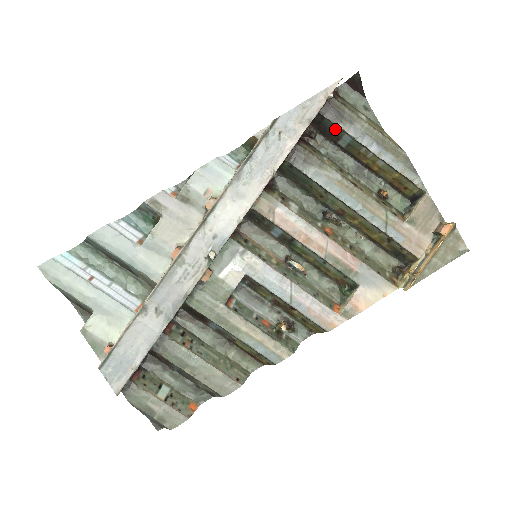
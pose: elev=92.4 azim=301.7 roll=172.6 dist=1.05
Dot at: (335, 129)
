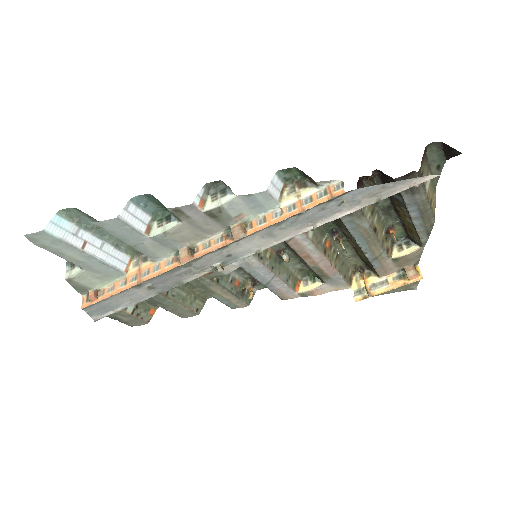
Dot at: occluded
